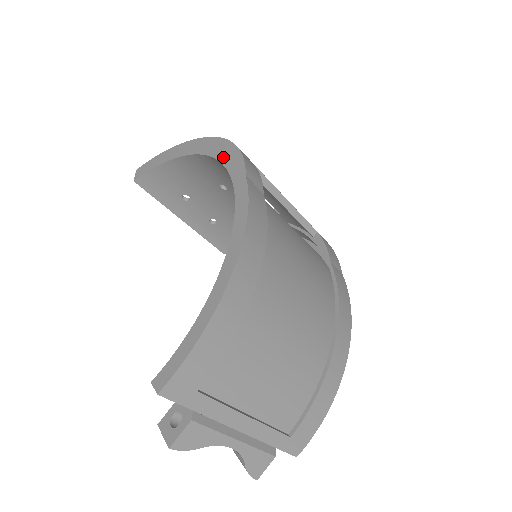
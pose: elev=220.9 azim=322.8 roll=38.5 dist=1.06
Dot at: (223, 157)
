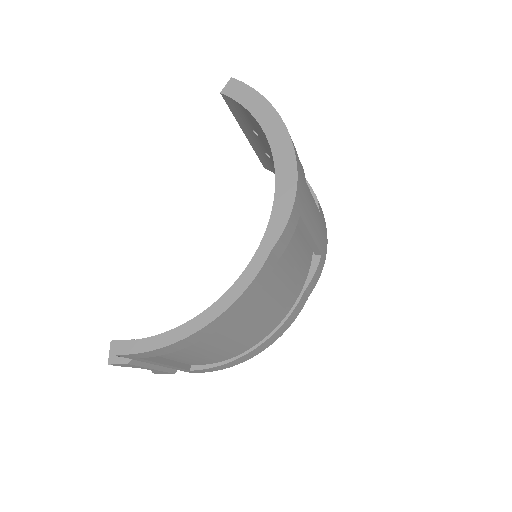
Dot at: (279, 198)
